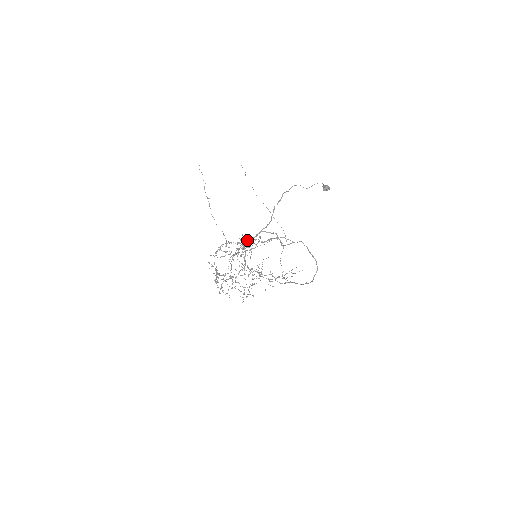
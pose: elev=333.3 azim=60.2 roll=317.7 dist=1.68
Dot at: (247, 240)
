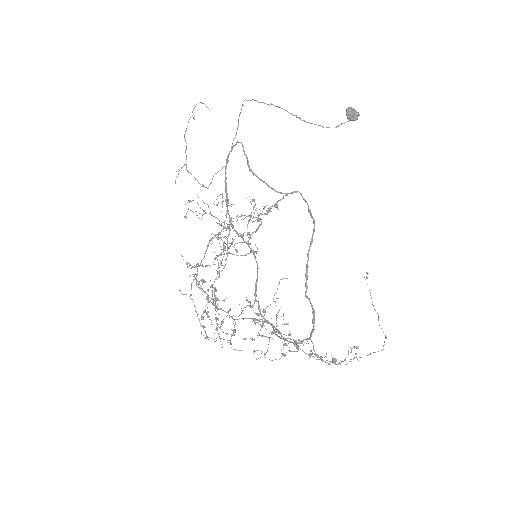
Dot at: (217, 172)
